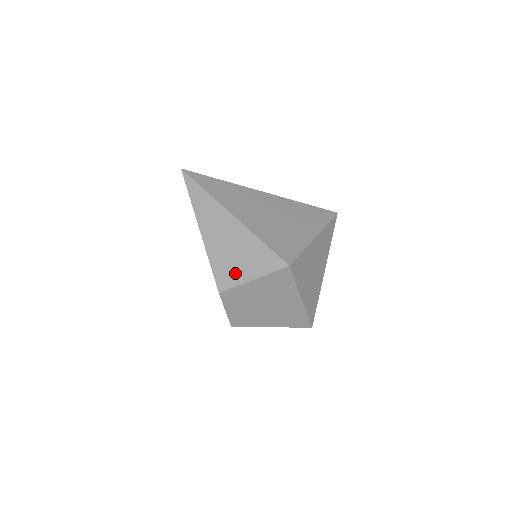
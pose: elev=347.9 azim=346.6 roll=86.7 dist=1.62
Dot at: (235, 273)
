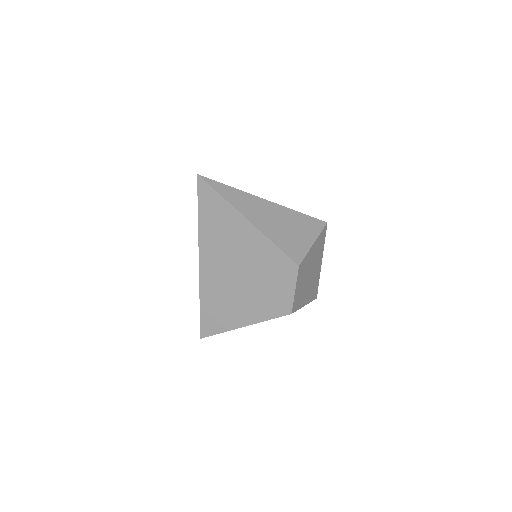
Dot at: (299, 244)
